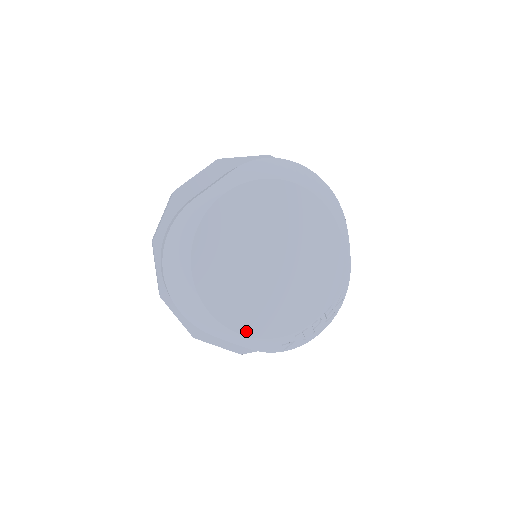
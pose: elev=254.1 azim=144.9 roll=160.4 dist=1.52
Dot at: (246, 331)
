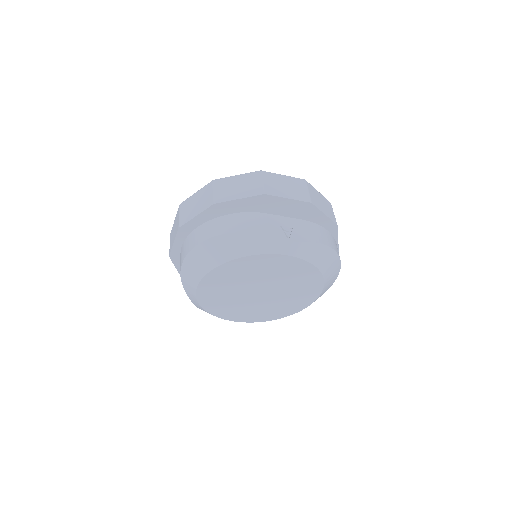
Dot at: (203, 304)
